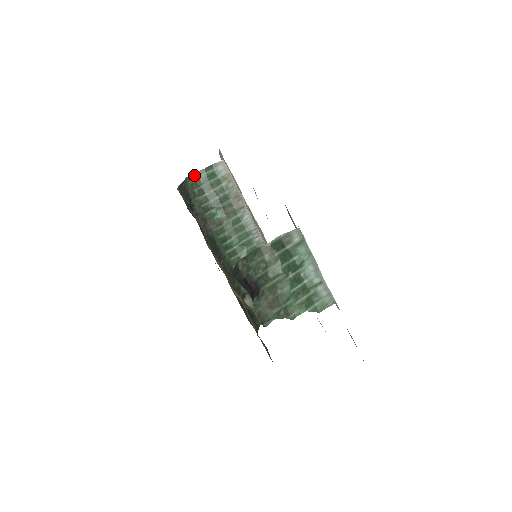
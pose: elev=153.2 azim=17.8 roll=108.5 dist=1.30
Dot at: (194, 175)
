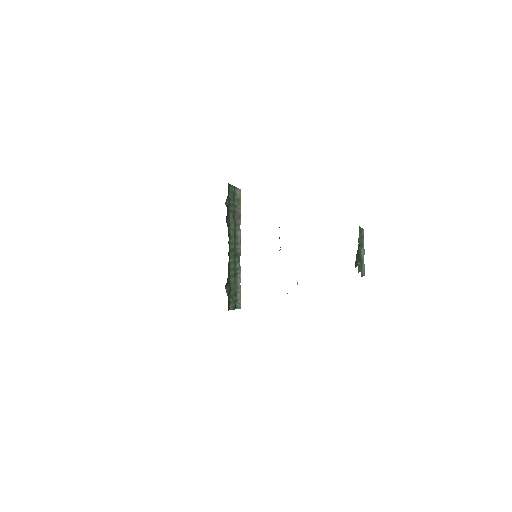
Dot at: (229, 185)
